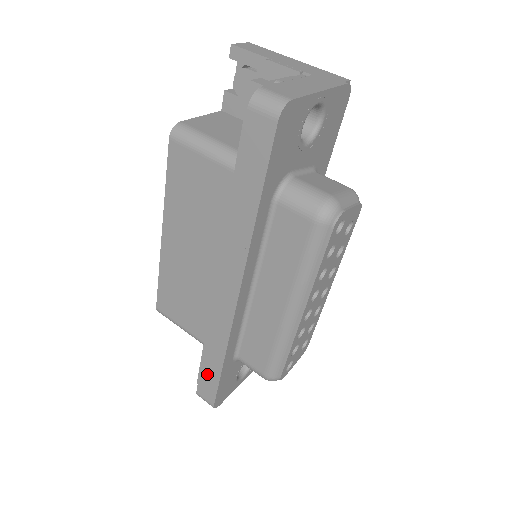
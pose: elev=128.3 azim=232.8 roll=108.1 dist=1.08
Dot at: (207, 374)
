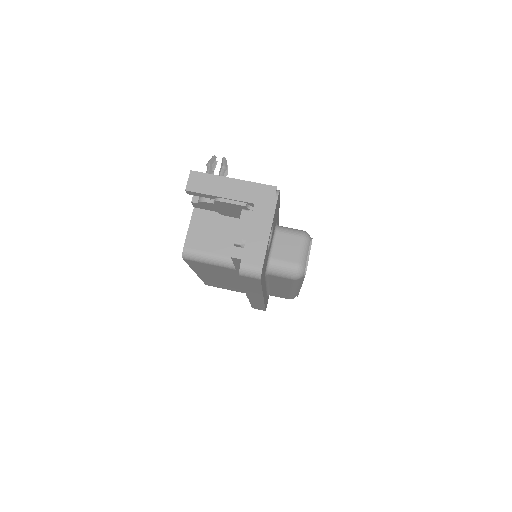
Dot at: occluded
